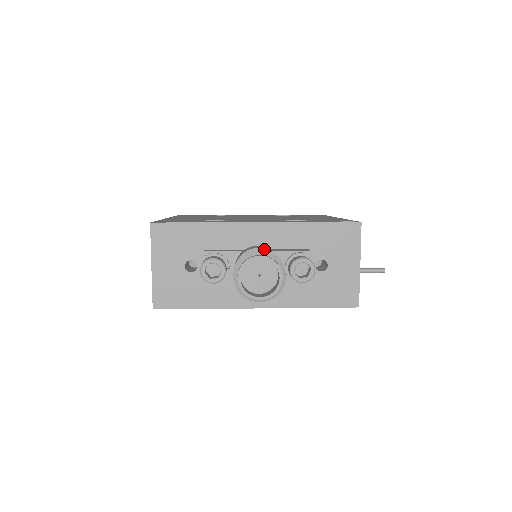
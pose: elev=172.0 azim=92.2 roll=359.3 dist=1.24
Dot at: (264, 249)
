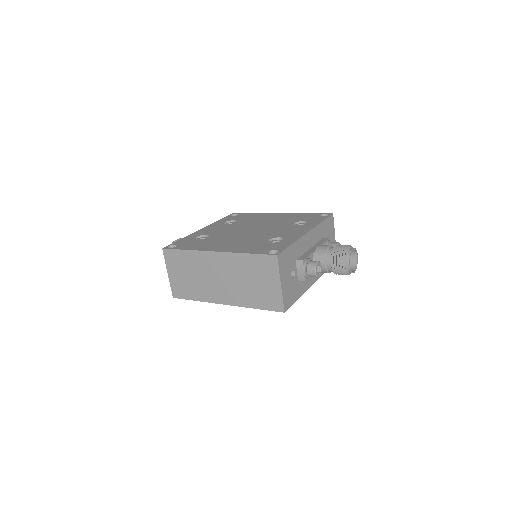
Dot at: (341, 245)
